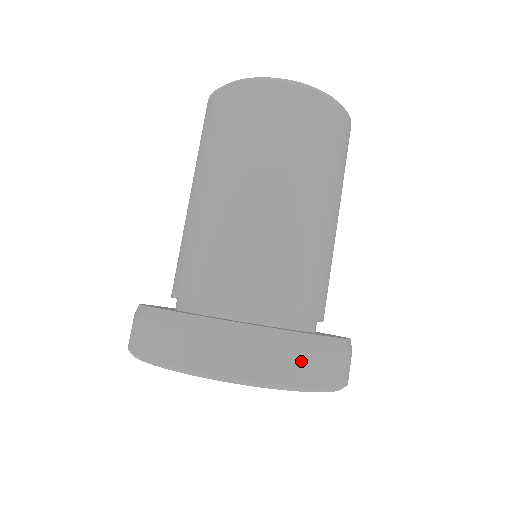
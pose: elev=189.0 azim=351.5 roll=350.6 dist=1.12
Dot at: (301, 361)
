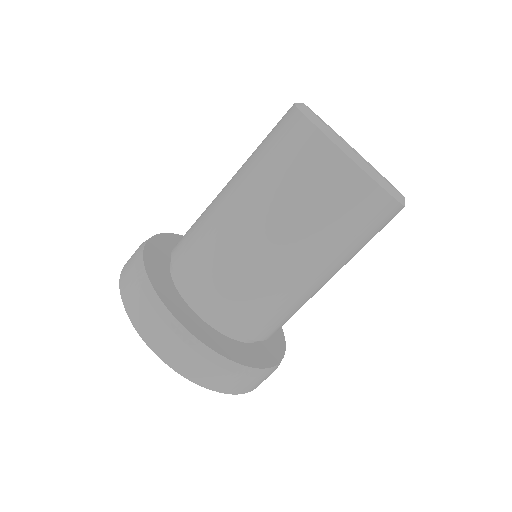
Dot at: occluded
